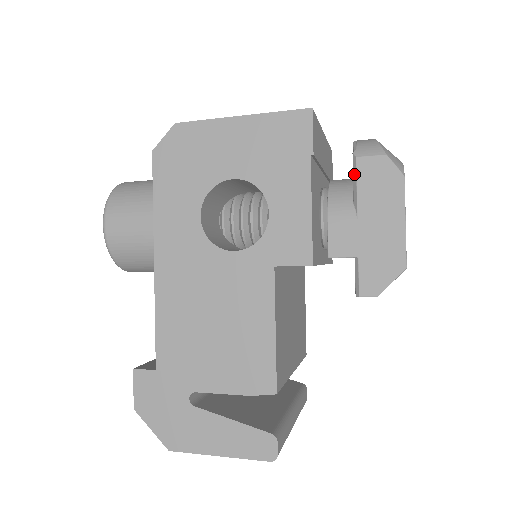
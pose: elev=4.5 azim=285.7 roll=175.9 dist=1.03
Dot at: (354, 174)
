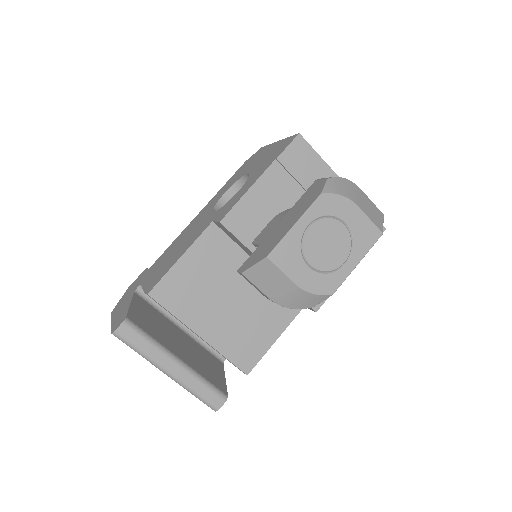
Dot at: occluded
